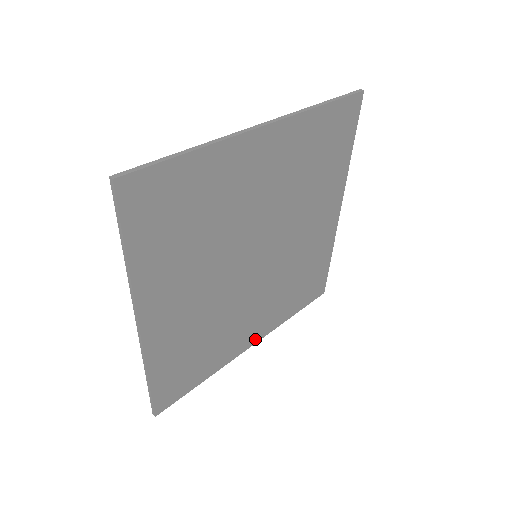
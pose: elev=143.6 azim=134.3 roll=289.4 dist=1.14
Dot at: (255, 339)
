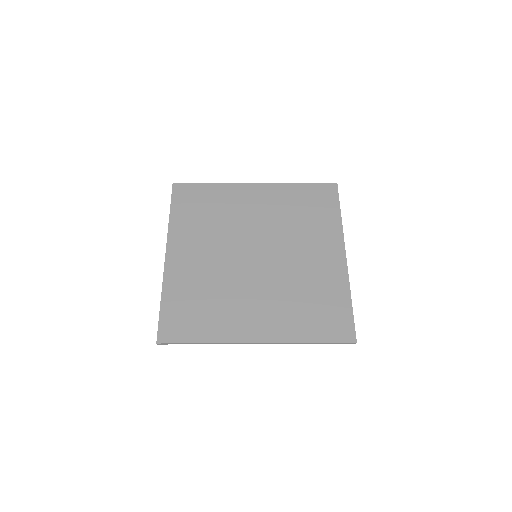
Dot at: (261, 338)
